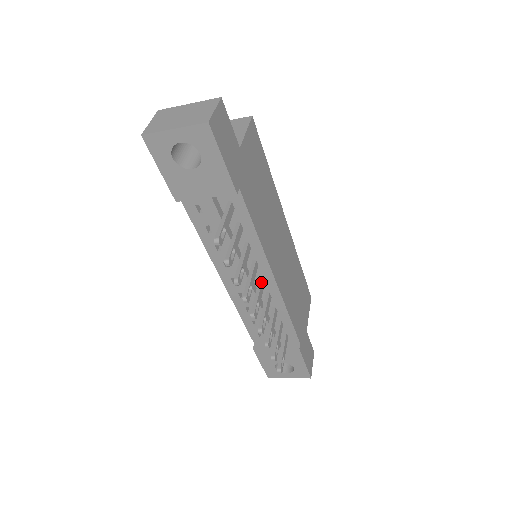
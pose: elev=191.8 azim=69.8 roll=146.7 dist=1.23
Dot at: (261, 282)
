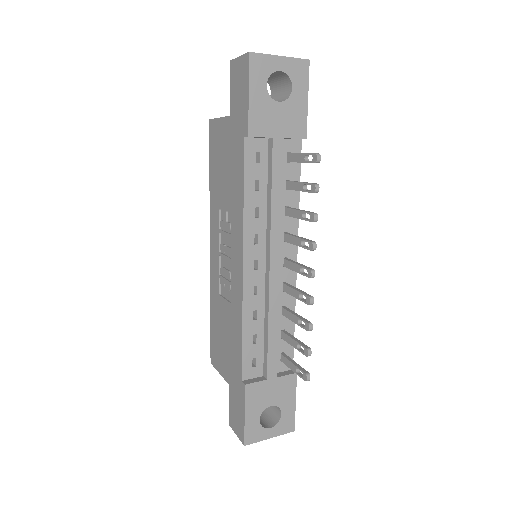
Dot at: (290, 259)
